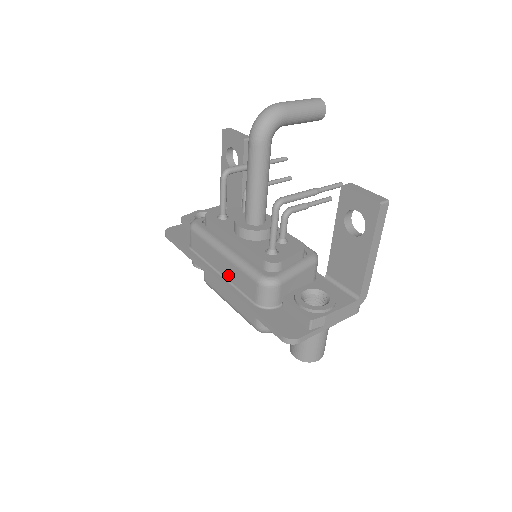
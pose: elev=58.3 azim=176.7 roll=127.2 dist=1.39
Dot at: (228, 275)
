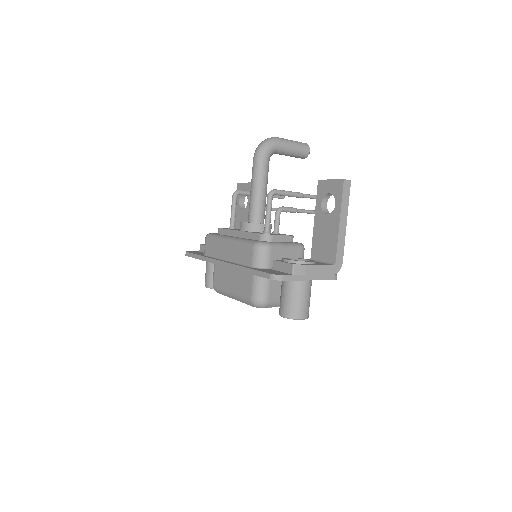
Dot at: (232, 257)
